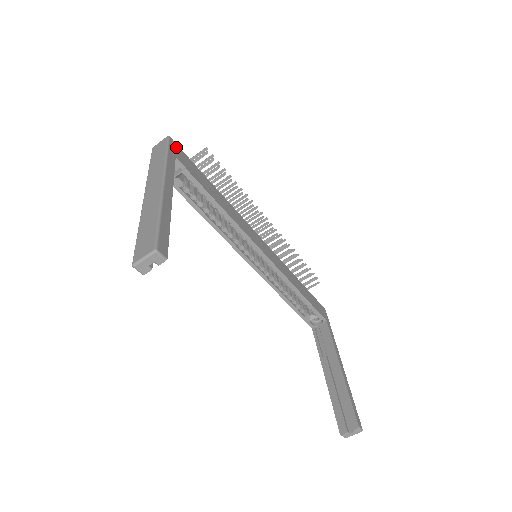
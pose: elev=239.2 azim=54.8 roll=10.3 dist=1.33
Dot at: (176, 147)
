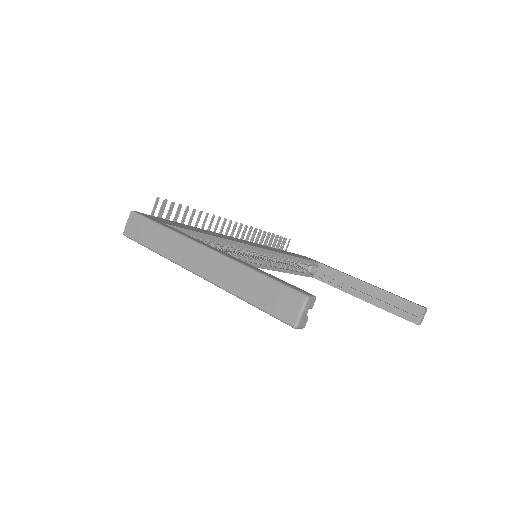
Dot at: (147, 216)
